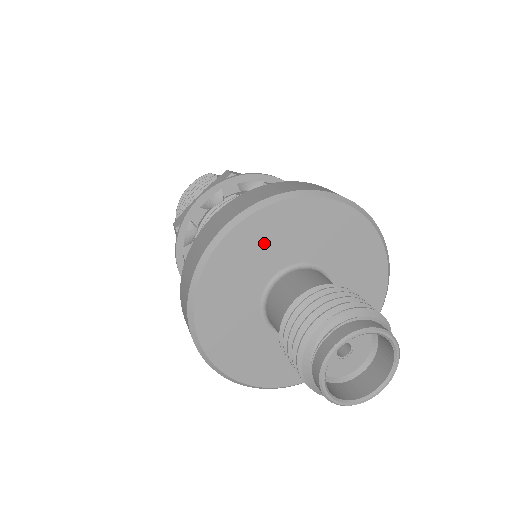
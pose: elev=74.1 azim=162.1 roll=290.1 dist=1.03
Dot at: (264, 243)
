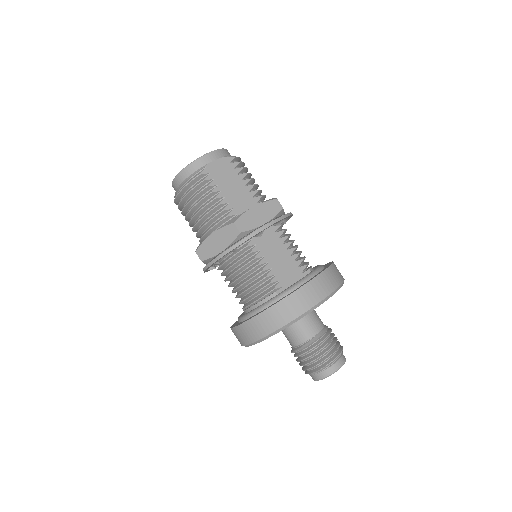
Dot at: occluded
